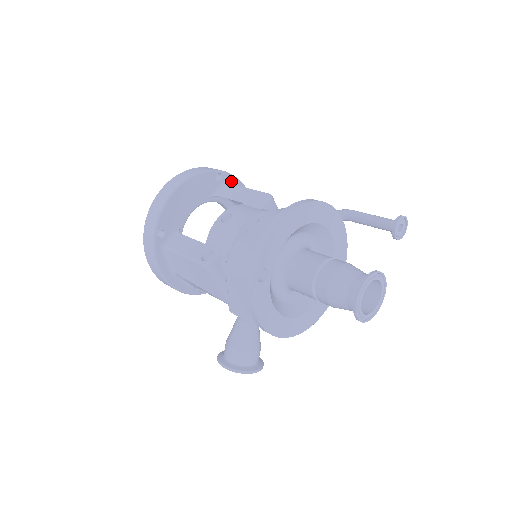
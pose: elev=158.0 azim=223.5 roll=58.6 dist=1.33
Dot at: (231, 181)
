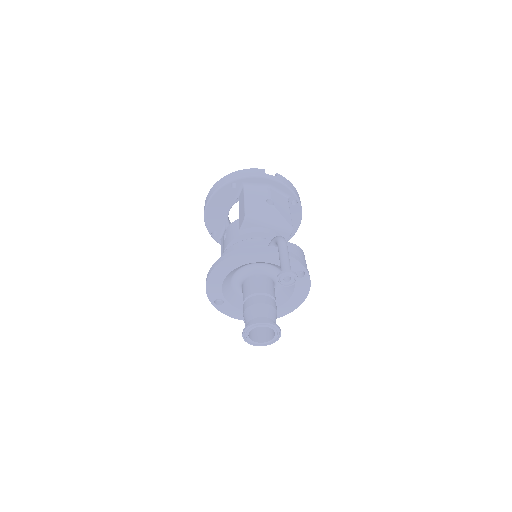
Dot at: (247, 181)
